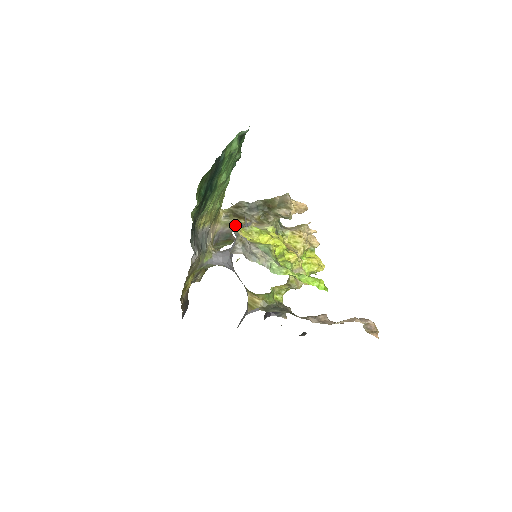
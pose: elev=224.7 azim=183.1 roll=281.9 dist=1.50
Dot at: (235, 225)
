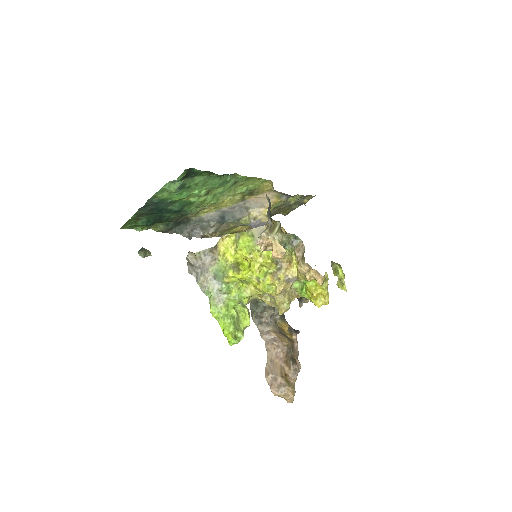
Dot at: occluded
